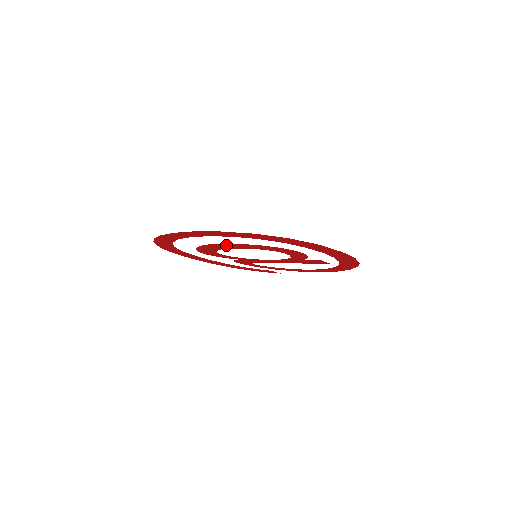
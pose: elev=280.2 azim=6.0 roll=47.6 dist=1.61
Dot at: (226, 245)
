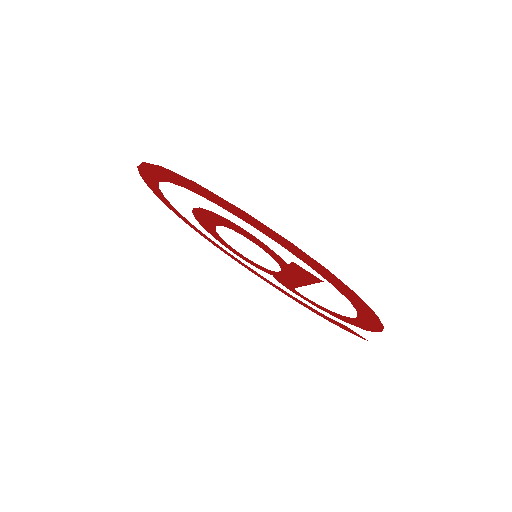
Dot at: (201, 218)
